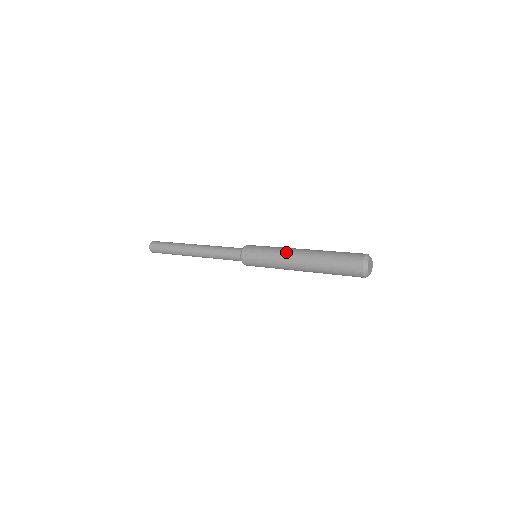
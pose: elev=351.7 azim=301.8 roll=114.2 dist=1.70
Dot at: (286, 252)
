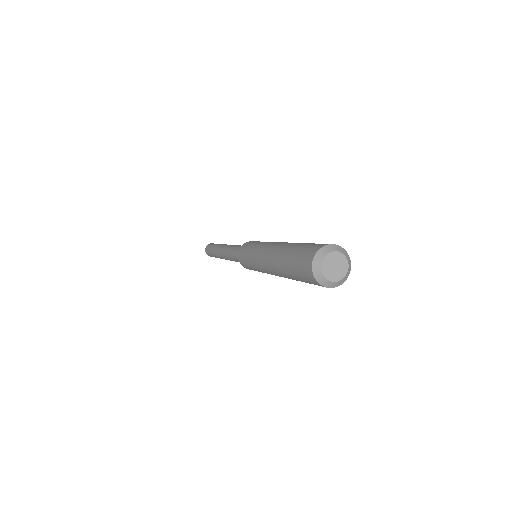
Dot at: (266, 244)
